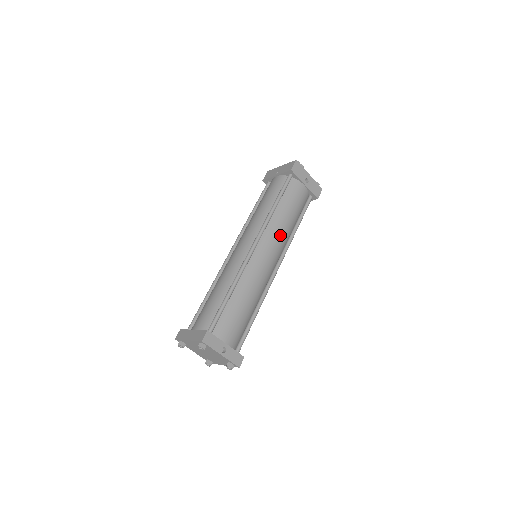
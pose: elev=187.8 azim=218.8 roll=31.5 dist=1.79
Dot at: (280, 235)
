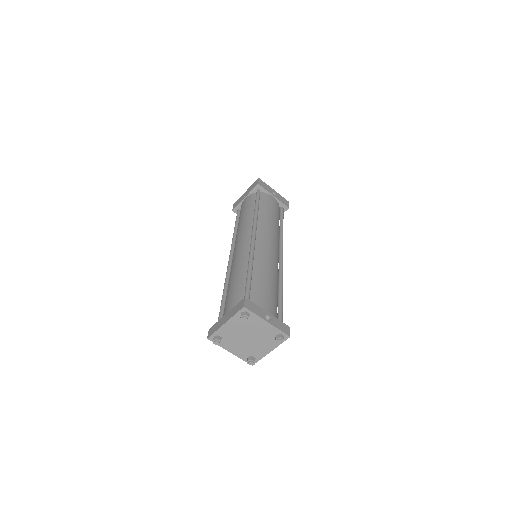
Dot at: (272, 229)
